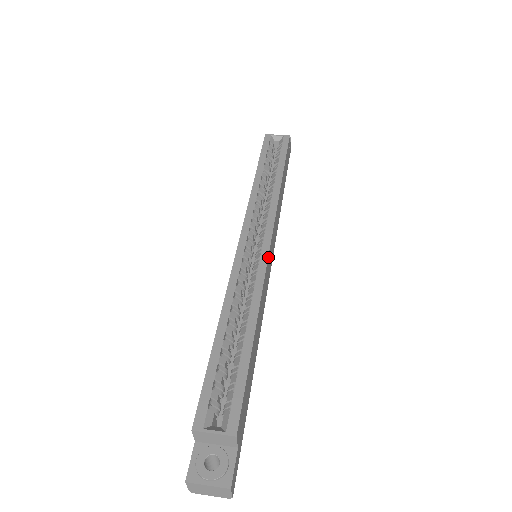
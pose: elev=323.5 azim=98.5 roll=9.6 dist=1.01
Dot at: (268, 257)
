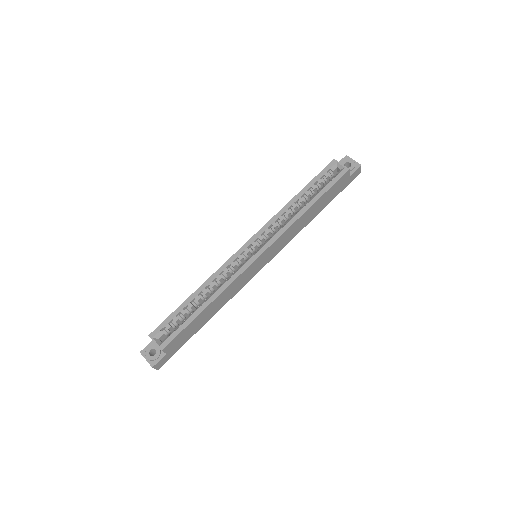
Dot at: (249, 266)
